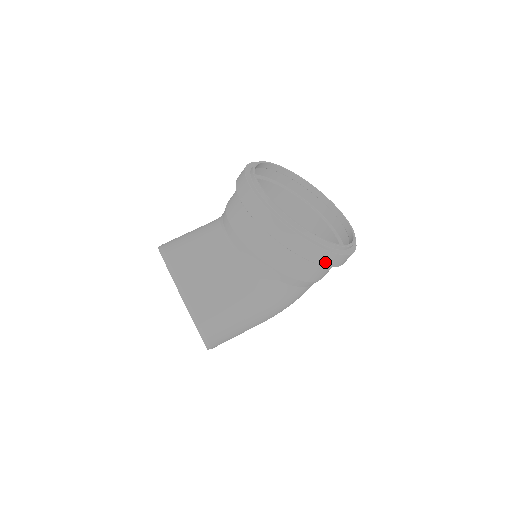
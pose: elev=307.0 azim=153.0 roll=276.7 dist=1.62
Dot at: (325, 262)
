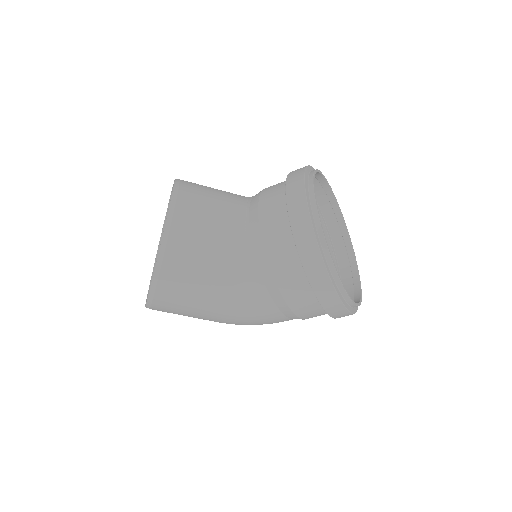
Dot at: (323, 298)
